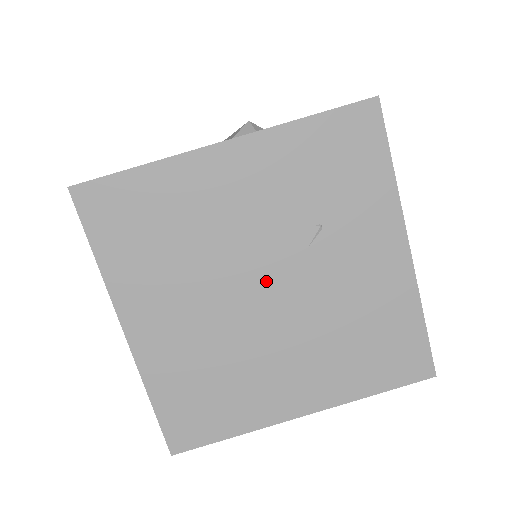
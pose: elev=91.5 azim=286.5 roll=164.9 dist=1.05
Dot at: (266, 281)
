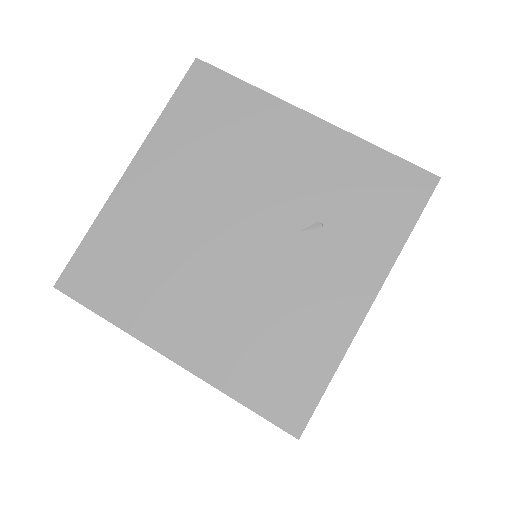
Dot at: (249, 227)
